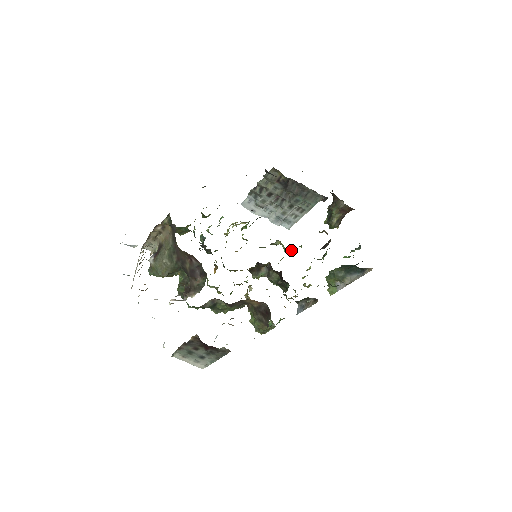
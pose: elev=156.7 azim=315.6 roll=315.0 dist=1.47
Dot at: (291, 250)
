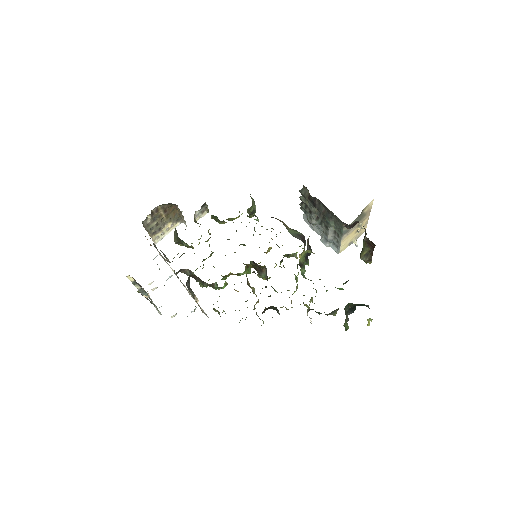
Dot at: occluded
